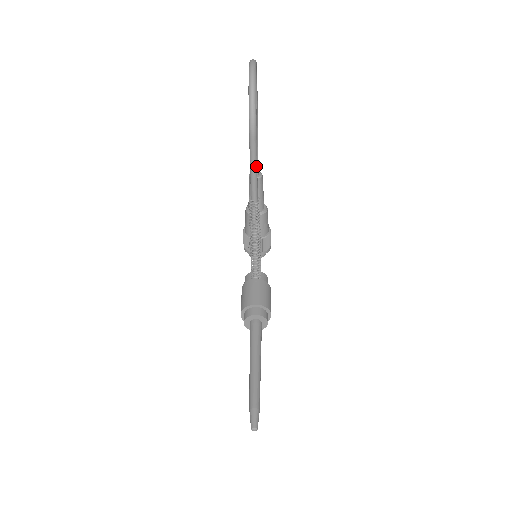
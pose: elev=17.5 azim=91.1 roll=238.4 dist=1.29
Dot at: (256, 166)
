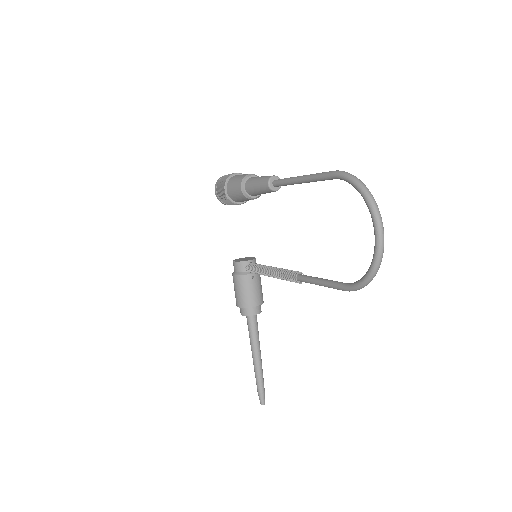
Dot at: occluded
